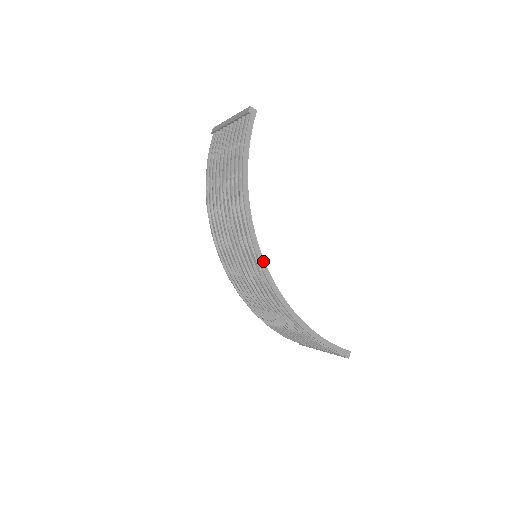
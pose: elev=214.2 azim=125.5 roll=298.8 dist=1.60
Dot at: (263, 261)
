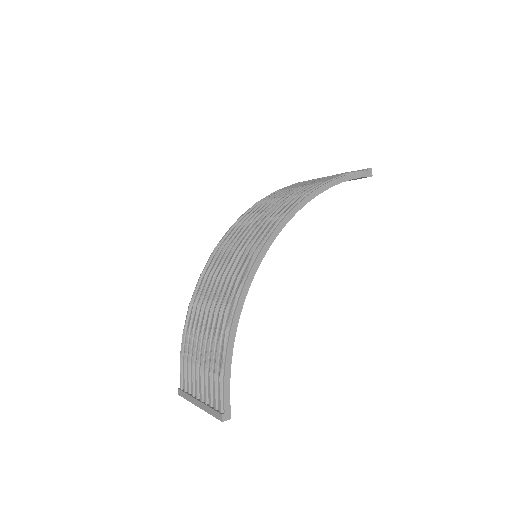
Dot at: (272, 241)
